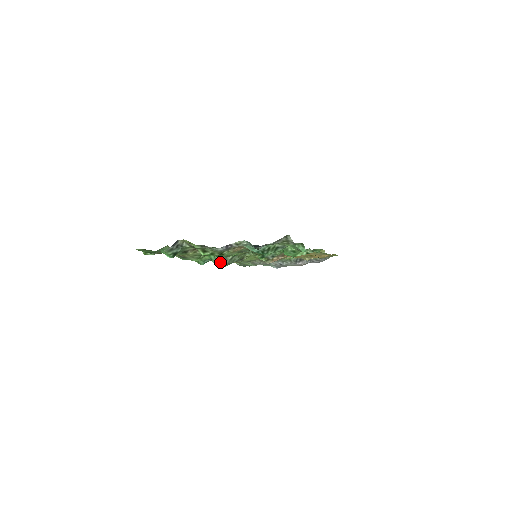
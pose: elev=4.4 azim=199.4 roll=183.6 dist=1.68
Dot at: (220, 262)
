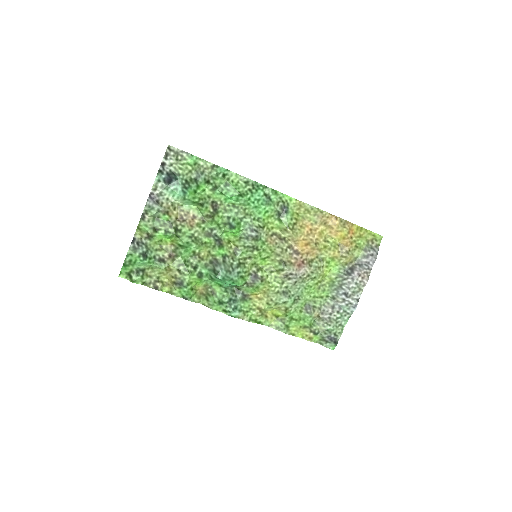
Dot at: (216, 270)
